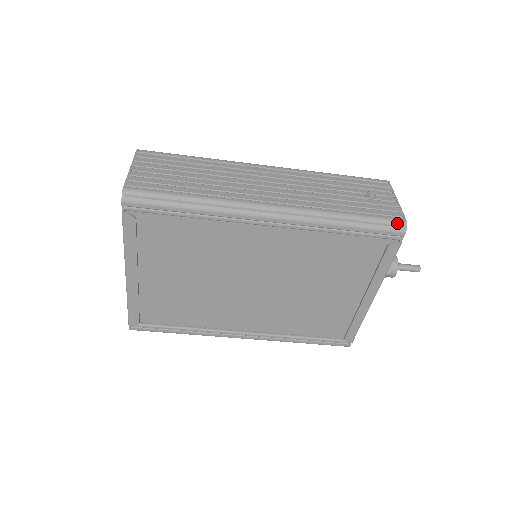
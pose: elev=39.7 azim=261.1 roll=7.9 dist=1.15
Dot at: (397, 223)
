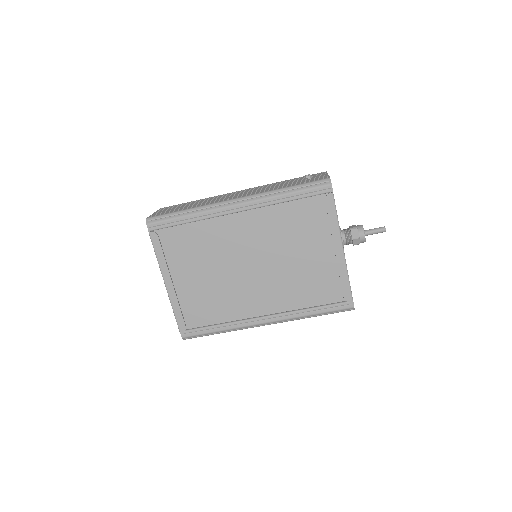
Dot at: (323, 181)
